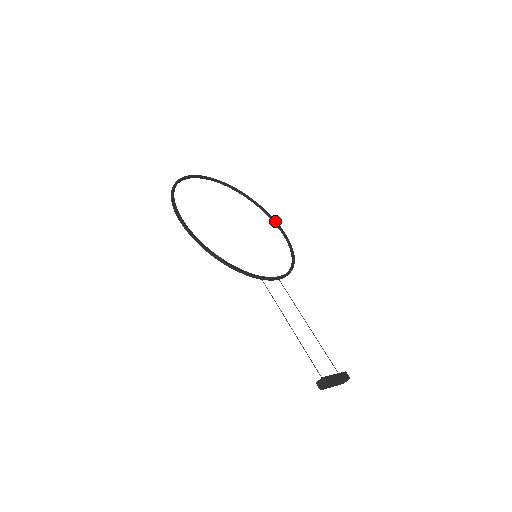
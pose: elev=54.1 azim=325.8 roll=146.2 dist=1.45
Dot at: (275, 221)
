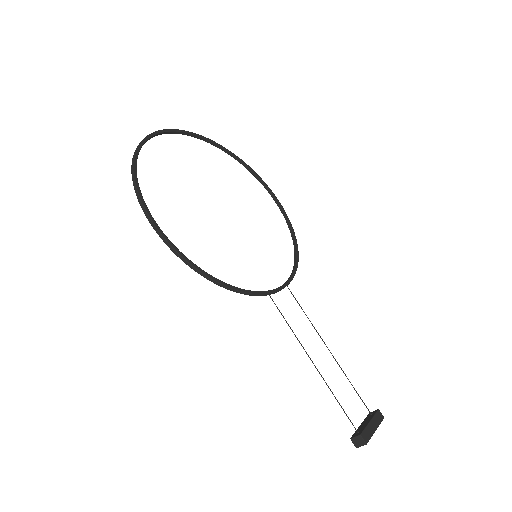
Dot at: (266, 185)
